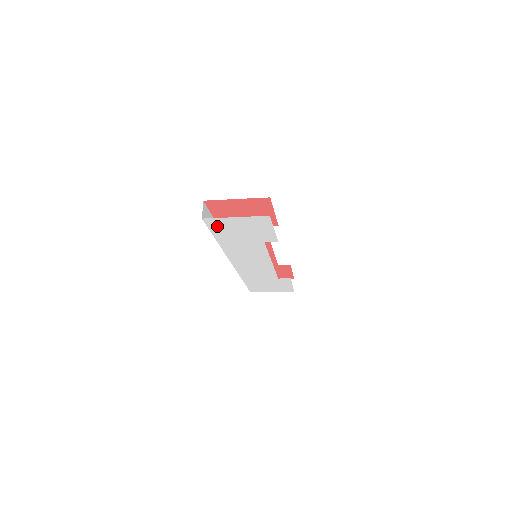
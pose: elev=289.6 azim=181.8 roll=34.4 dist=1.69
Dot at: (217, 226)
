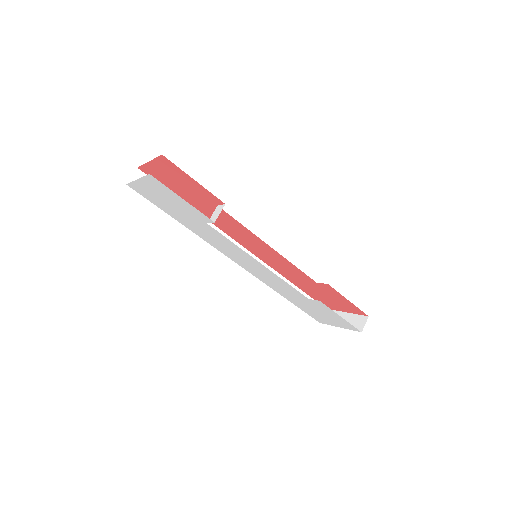
Dot at: (148, 196)
